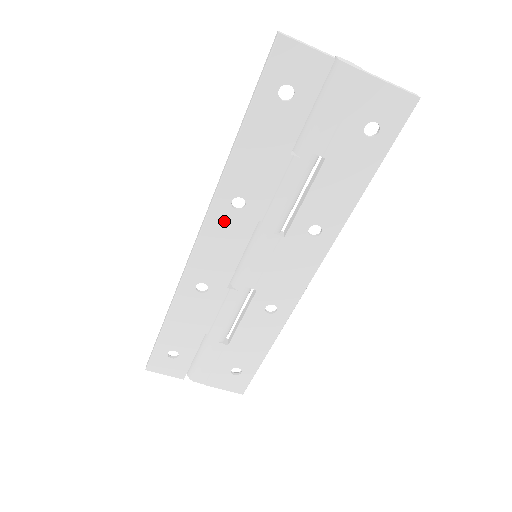
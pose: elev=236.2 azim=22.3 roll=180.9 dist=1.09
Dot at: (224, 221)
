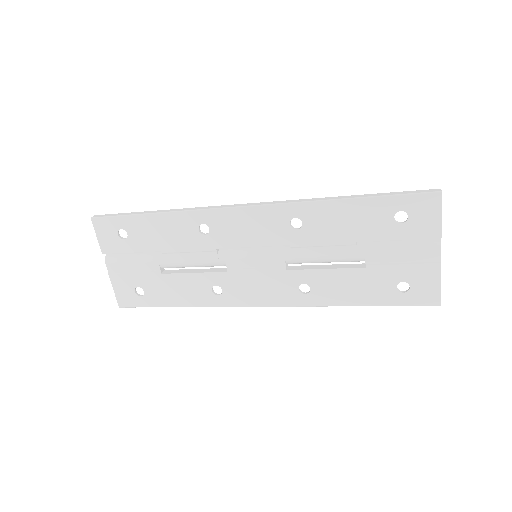
Dot at: (275, 219)
